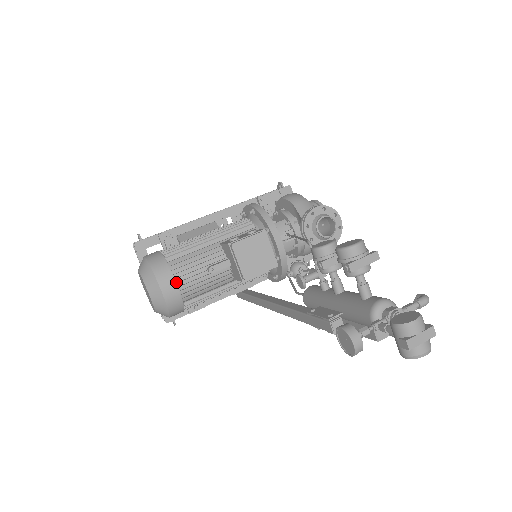
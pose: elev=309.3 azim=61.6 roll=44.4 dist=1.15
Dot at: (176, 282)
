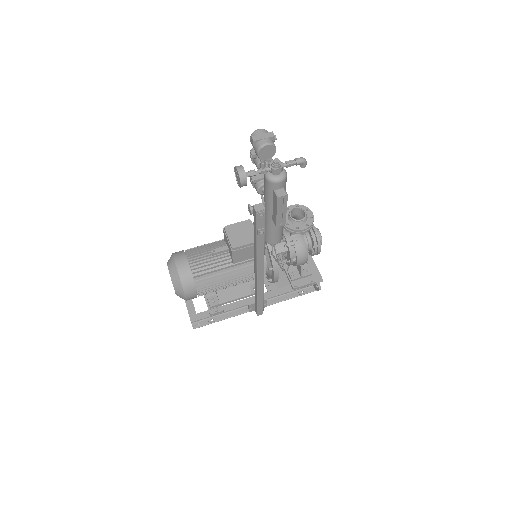
Dot at: (188, 261)
